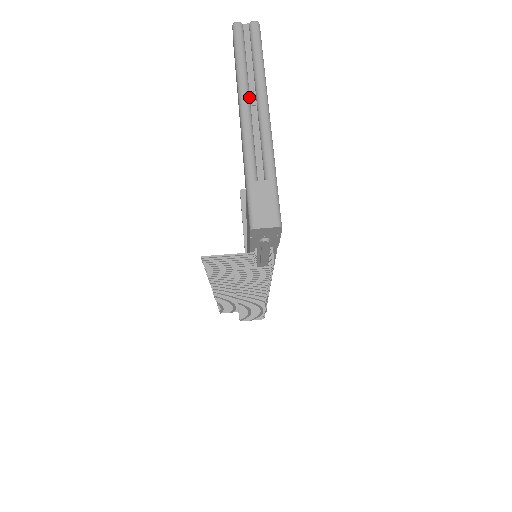
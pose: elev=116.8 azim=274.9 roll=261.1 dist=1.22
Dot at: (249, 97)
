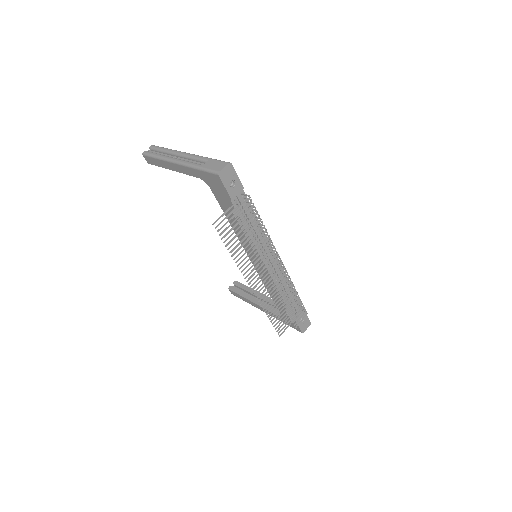
Dot at: (173, 158)
